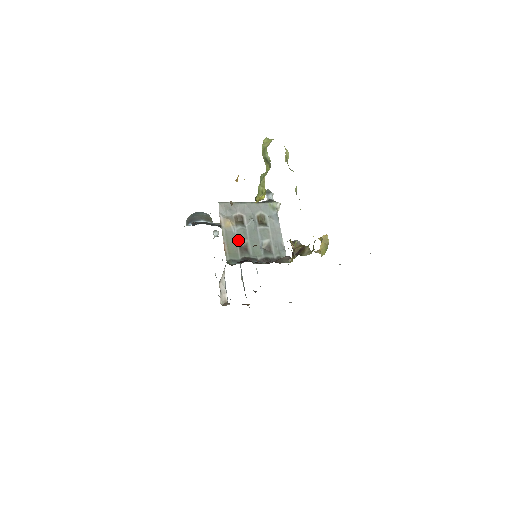
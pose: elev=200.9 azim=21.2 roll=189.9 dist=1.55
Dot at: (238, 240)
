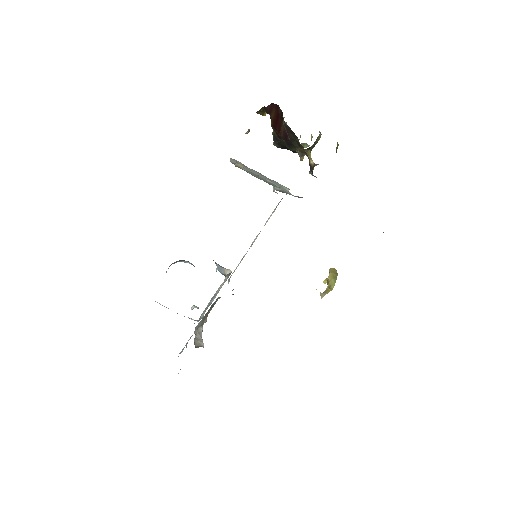
Dot at: (249, 173)
